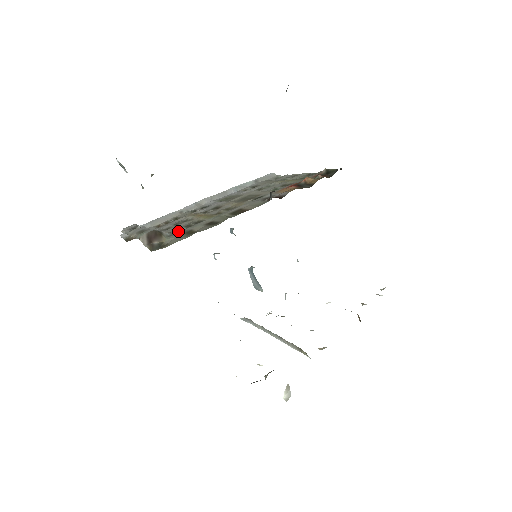
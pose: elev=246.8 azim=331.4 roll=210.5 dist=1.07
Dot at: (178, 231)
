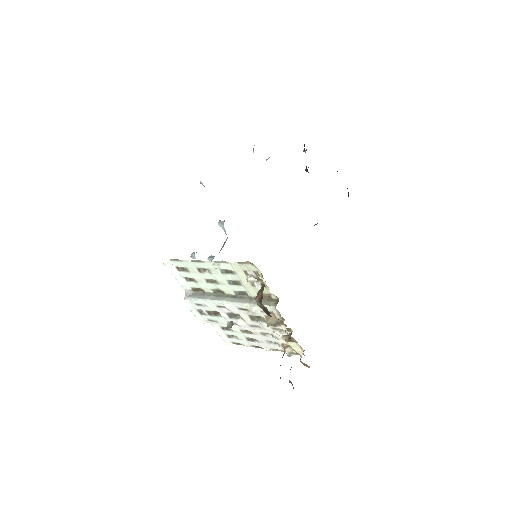
Dot at: occluded
